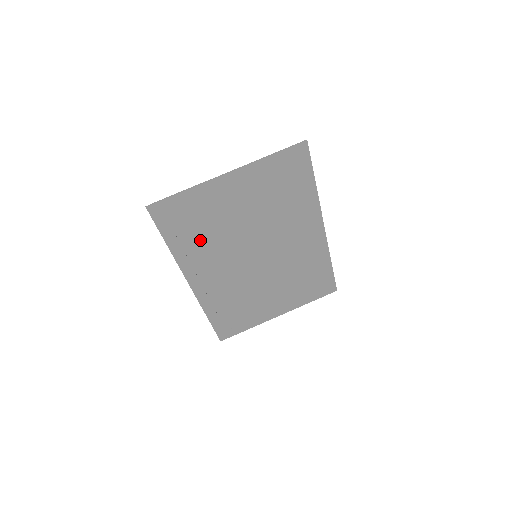
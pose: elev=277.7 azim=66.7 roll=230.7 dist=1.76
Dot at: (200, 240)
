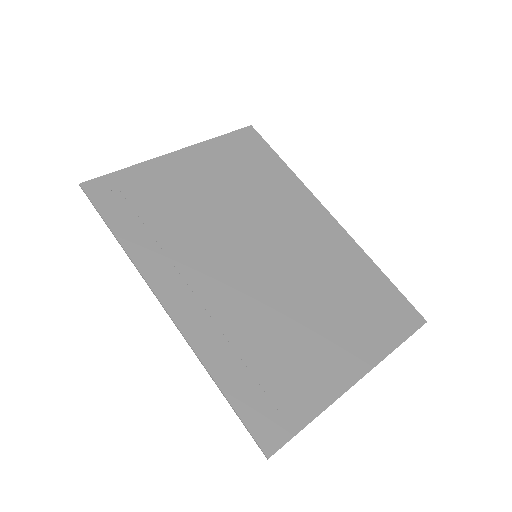
Dot at: (162, 229)
